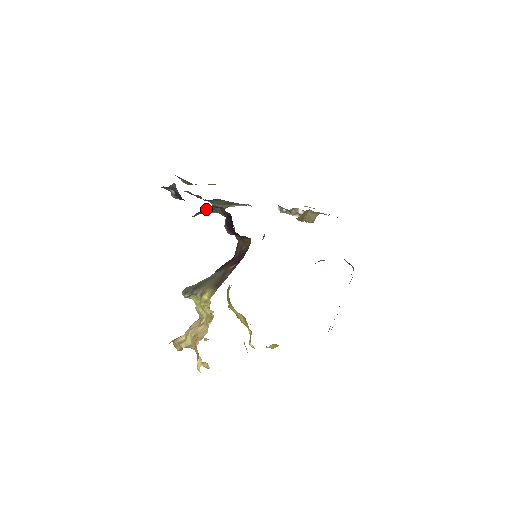
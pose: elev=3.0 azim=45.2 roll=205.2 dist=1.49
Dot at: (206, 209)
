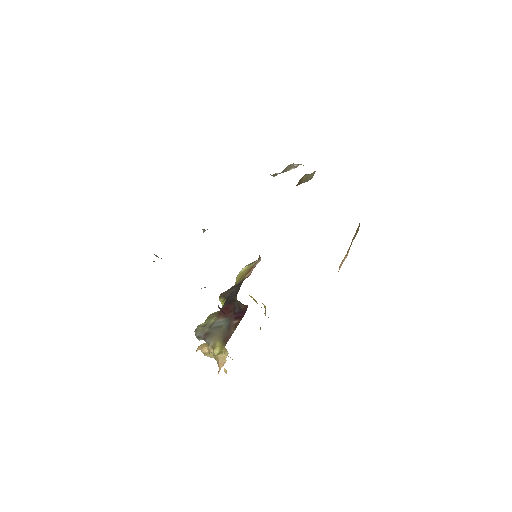
Dot at: occluded
